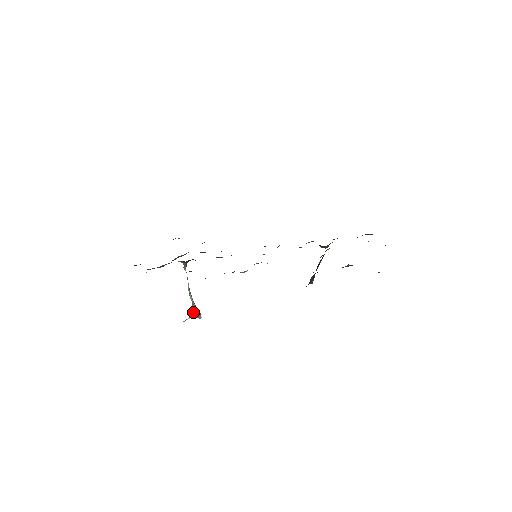
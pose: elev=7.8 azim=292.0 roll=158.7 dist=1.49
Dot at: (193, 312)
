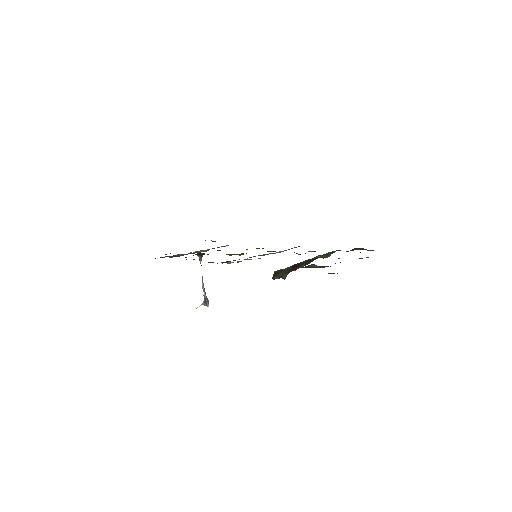
Dot at: (203, 301)
